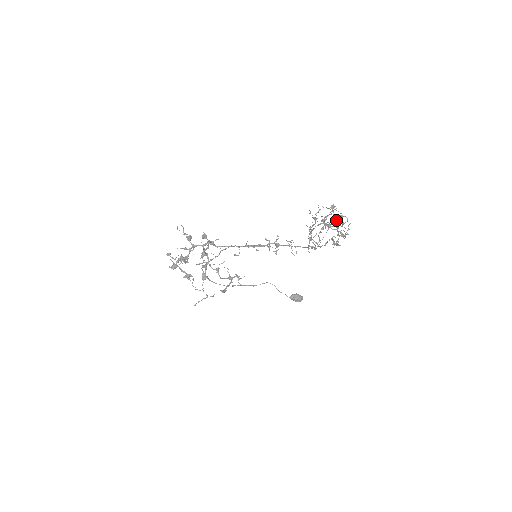
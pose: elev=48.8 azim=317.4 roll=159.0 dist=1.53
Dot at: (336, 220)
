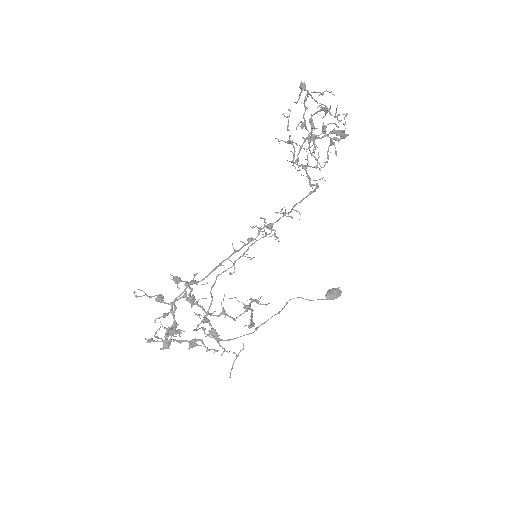
Dot at: occluded
